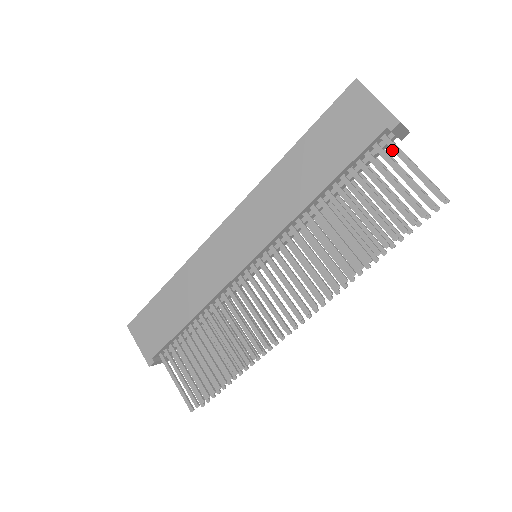
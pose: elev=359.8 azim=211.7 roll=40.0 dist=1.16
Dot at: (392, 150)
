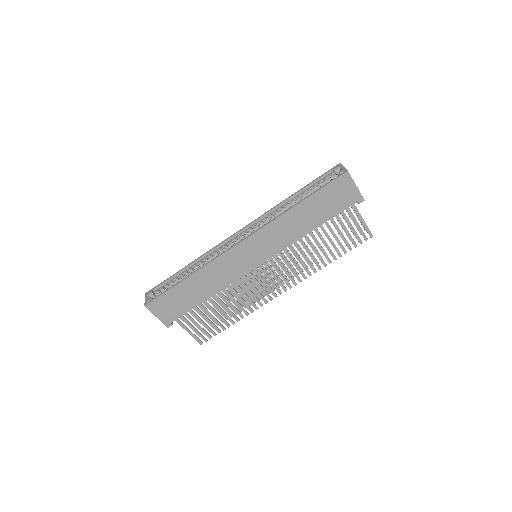
Dot at: (355, 211)
